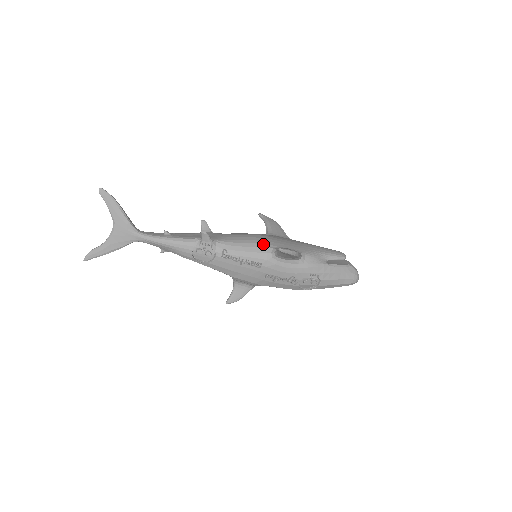
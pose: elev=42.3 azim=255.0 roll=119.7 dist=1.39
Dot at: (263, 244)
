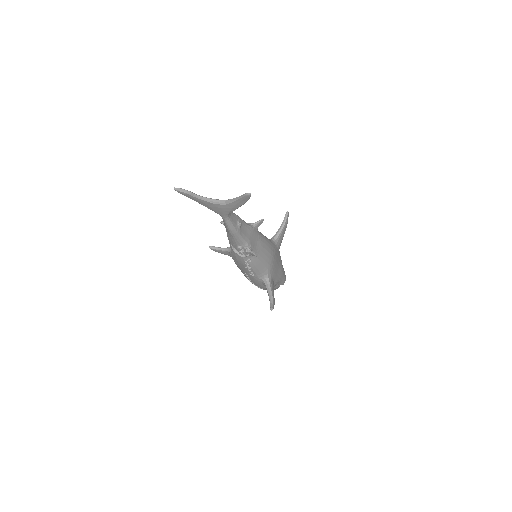
Dot at: (268, 270)
